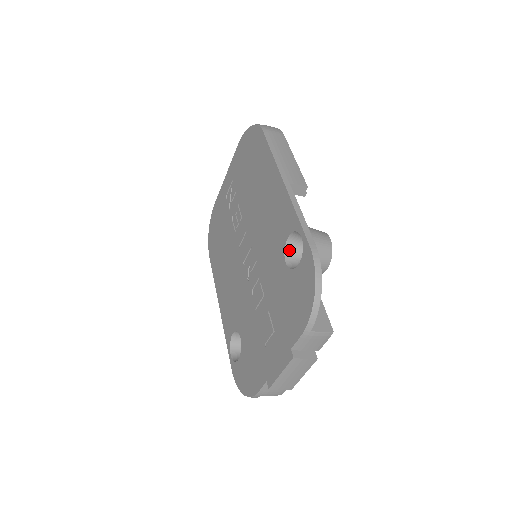
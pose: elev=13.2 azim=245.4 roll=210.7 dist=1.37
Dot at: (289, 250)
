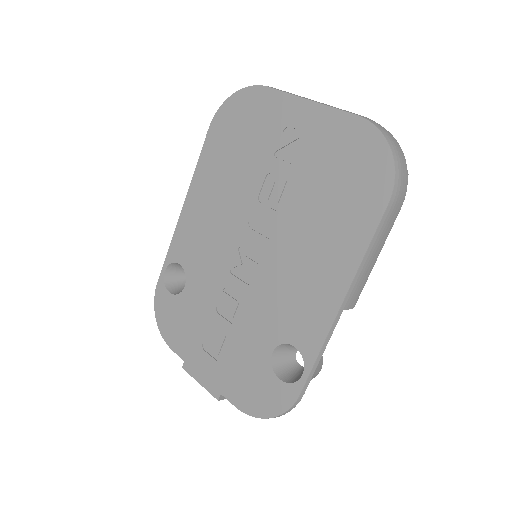
Dot at: (285, 345)
